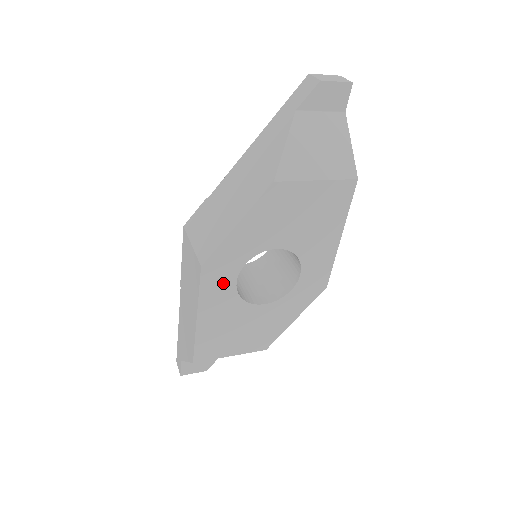
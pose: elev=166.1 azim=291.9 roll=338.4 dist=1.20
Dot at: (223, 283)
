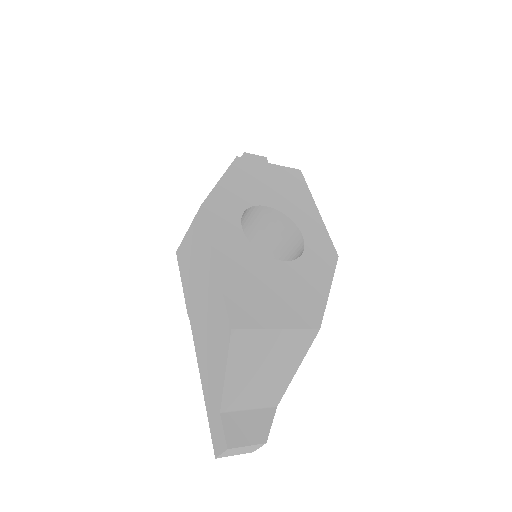
Dot at: (229, 227)
